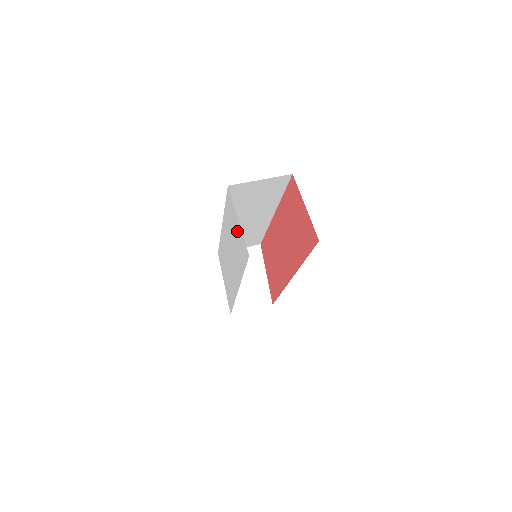
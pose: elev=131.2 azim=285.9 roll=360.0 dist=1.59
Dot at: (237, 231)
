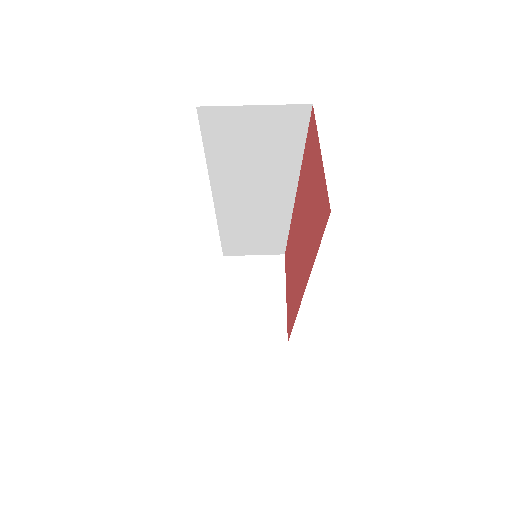
Dot at: occluded
